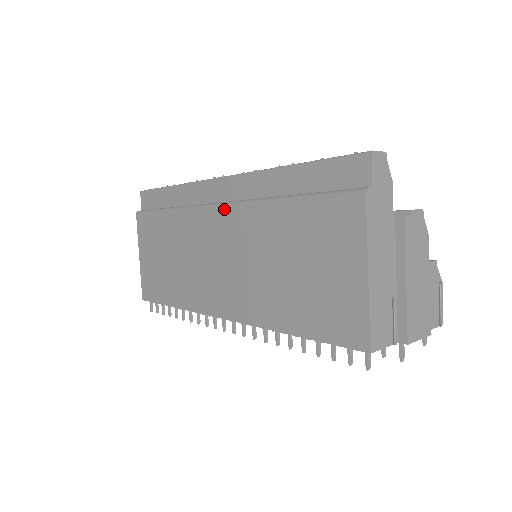
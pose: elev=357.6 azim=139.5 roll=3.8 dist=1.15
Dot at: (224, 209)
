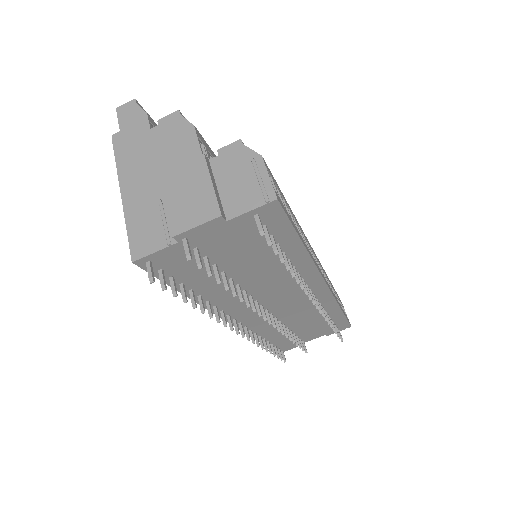
Dot at: occluded
